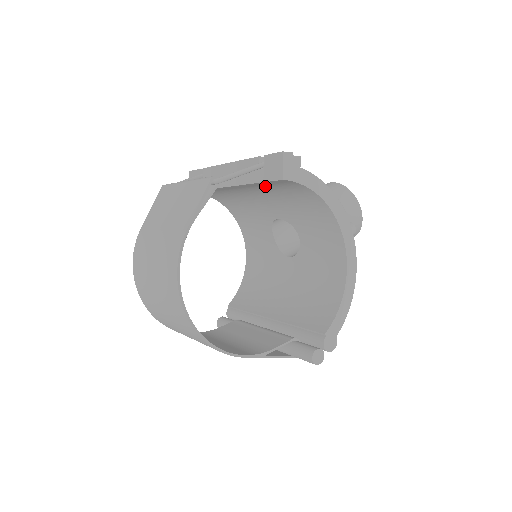
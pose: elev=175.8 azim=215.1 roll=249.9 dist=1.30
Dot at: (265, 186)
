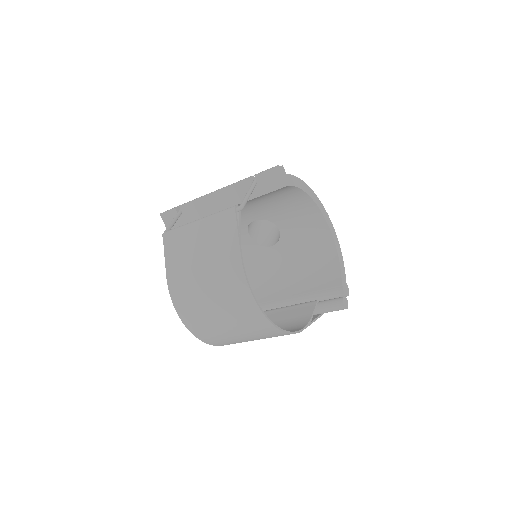
Dot at: (255, 198)
